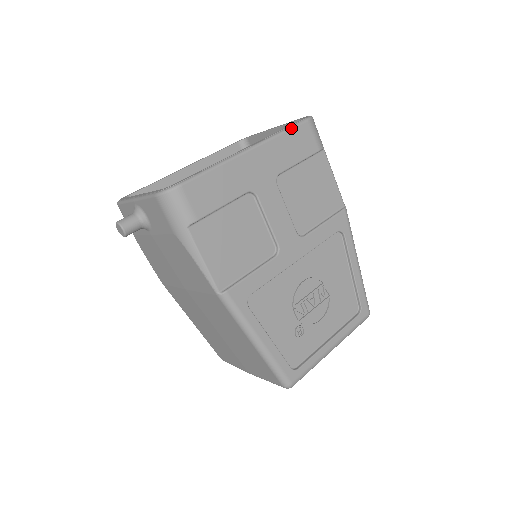
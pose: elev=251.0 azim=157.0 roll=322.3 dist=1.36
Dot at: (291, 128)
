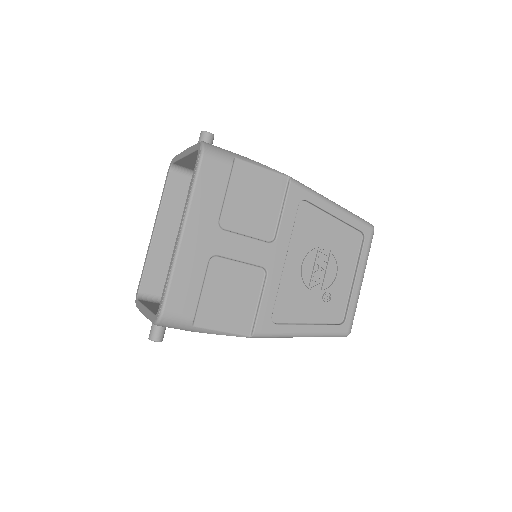
Dot at: (196, 179)
